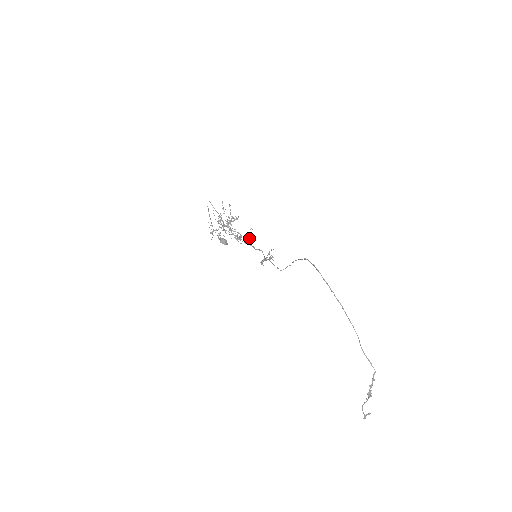
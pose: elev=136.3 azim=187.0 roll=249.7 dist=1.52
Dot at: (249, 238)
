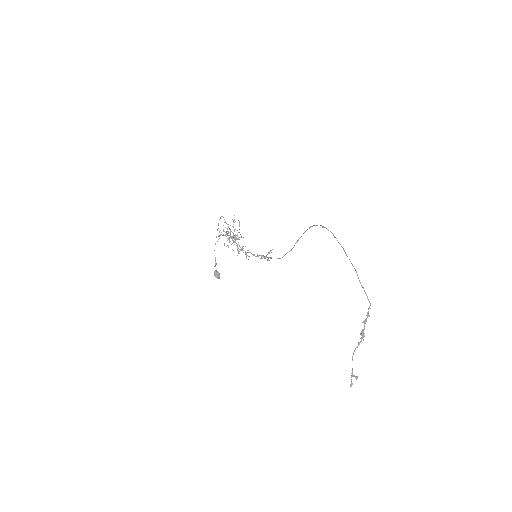
Dot at: occluded
